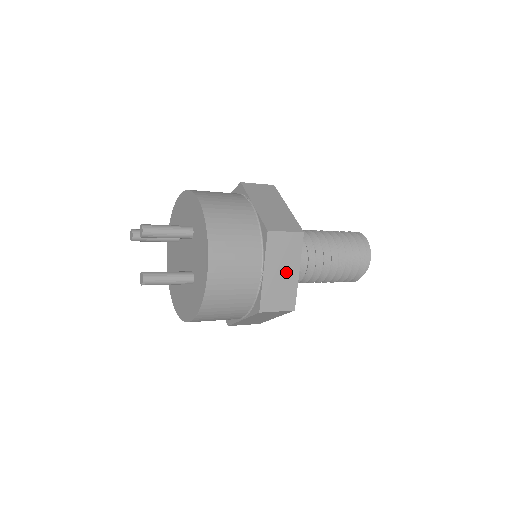
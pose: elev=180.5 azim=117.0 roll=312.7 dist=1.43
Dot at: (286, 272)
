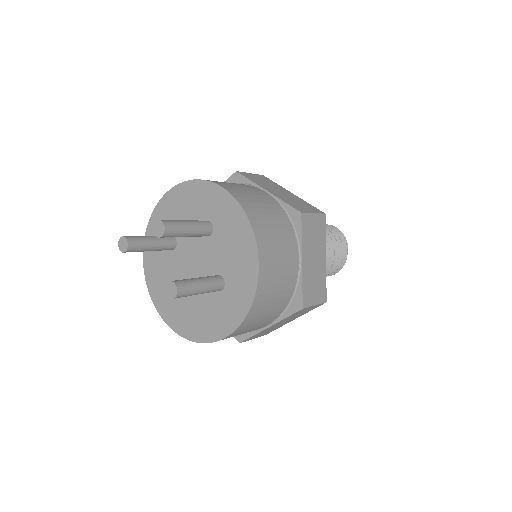
Dot at: (317, 259)
